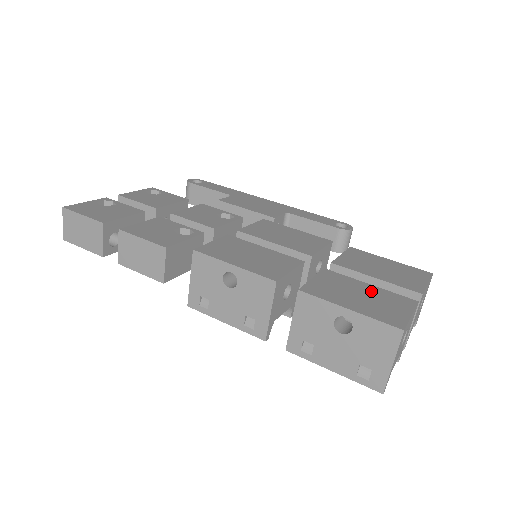
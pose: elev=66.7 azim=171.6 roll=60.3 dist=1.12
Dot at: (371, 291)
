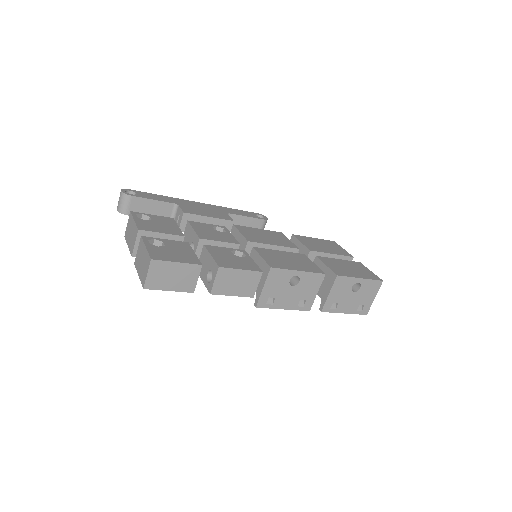
Dot at: (346, 263)
